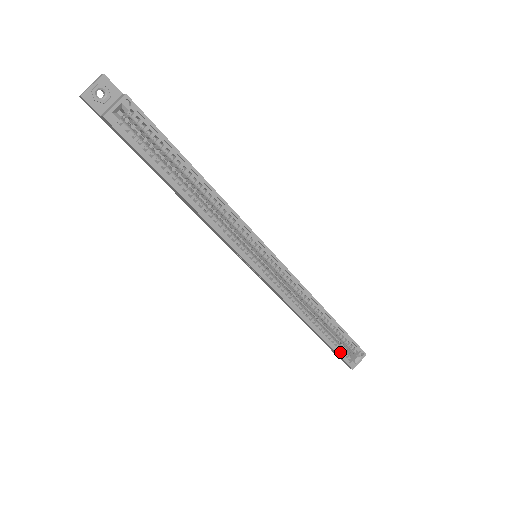
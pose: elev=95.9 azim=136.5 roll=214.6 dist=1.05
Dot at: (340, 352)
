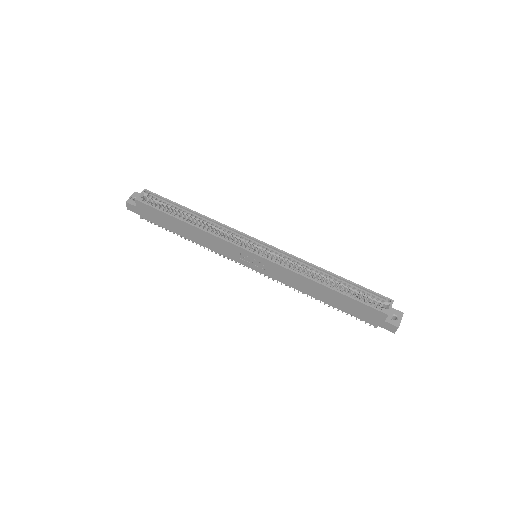
Dot at: (365, 303)
